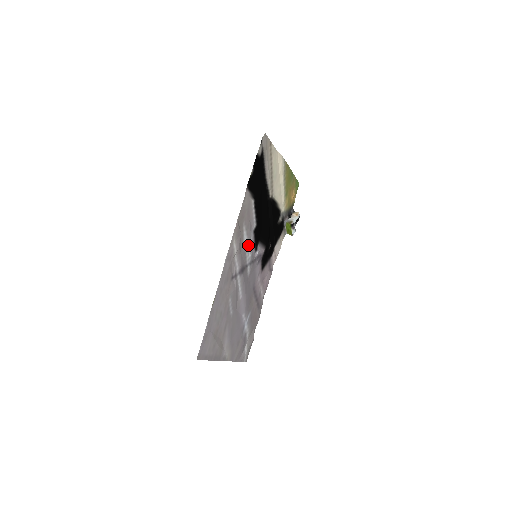
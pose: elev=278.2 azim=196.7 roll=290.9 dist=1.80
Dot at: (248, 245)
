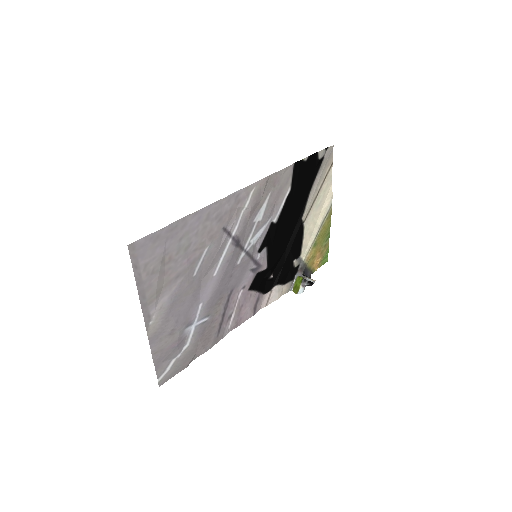
Dot at: (258, 227)
